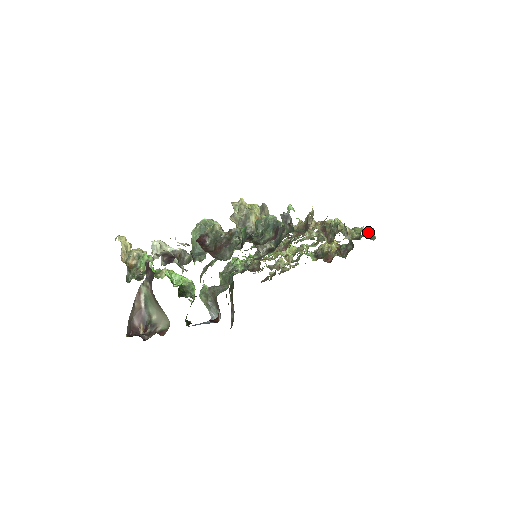
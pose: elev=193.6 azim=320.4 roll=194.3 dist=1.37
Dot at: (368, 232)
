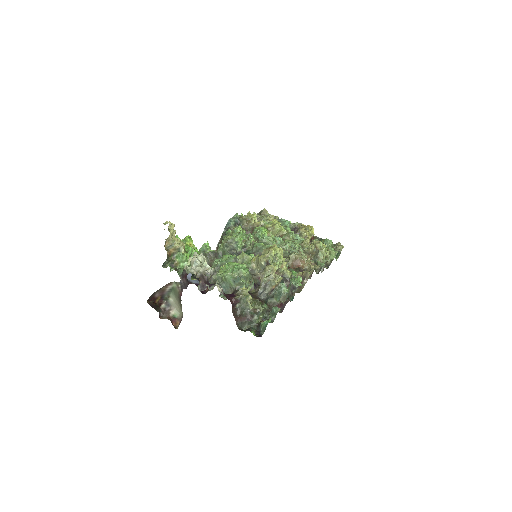
Dot at: (338, 250)
